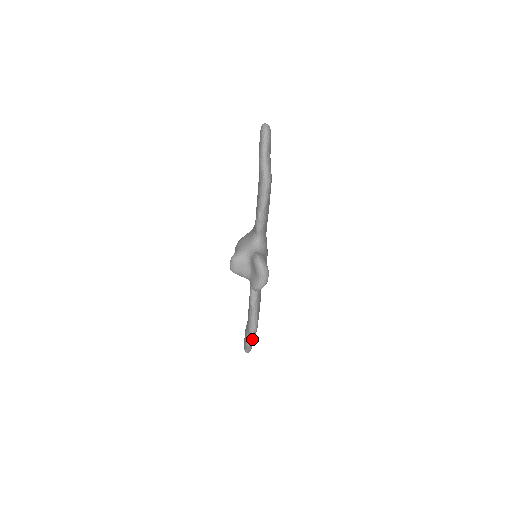
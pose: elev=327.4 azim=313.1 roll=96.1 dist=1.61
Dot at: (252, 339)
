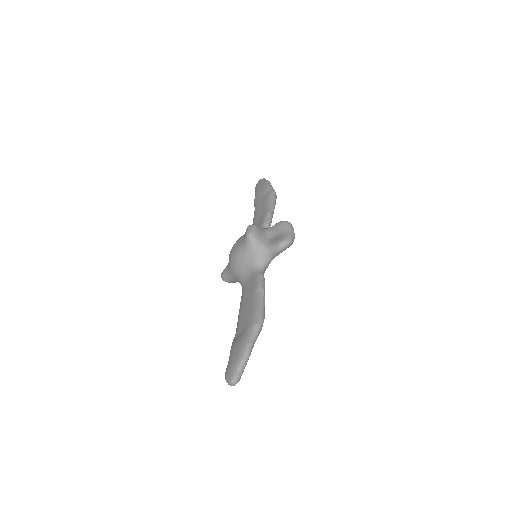
Dot at: (255, 340)
